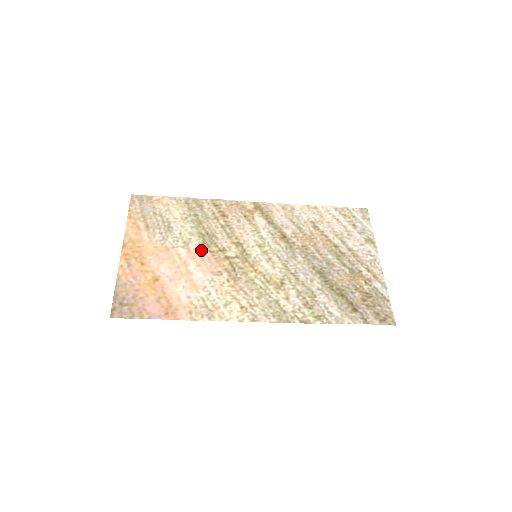
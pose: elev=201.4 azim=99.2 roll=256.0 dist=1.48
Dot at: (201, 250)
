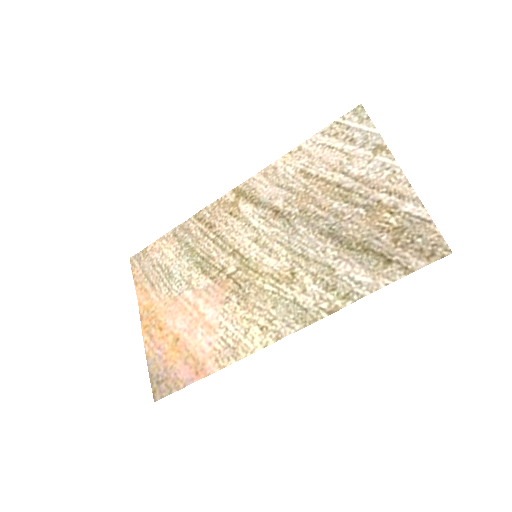
Dot at: (203, 282)
